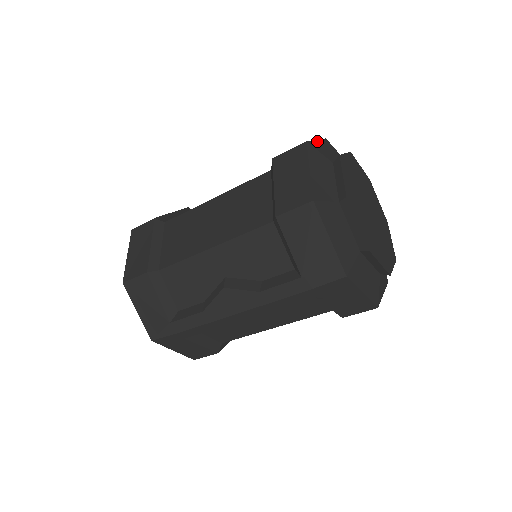
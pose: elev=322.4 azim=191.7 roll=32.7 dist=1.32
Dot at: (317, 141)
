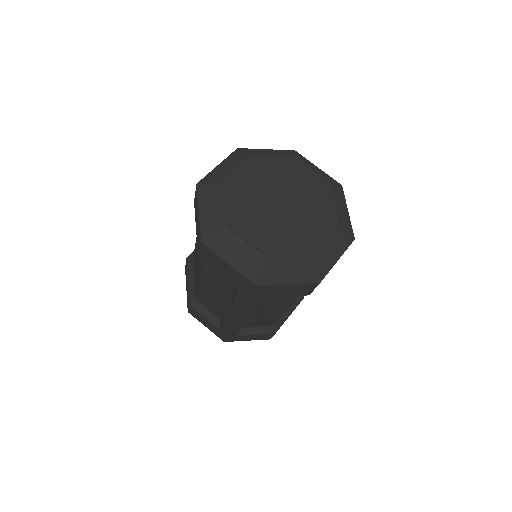
Dot at: (216, 168)
